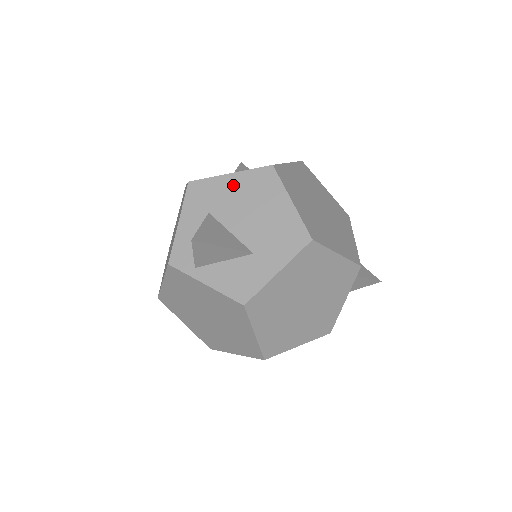
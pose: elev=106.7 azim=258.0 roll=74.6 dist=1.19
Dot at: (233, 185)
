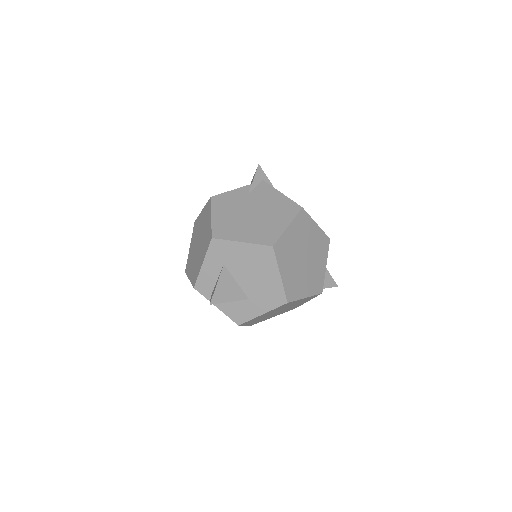
Dot at: (243, 251)
